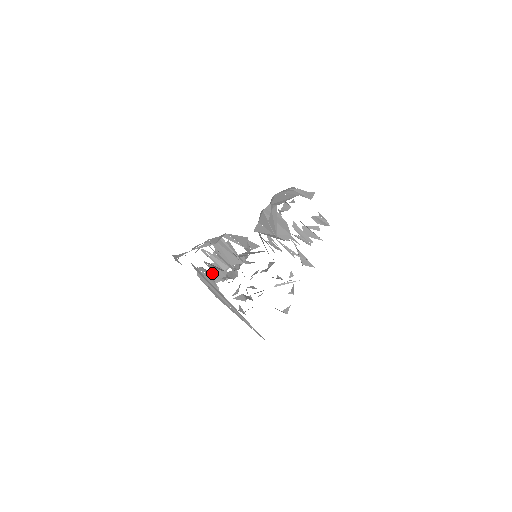
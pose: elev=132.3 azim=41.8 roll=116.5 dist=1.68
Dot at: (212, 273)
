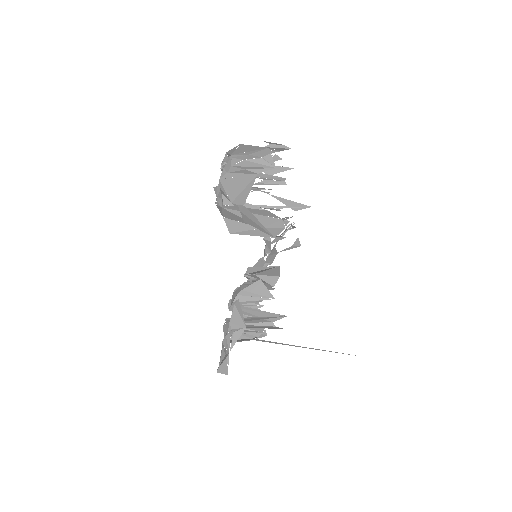
Dot at: occluded
